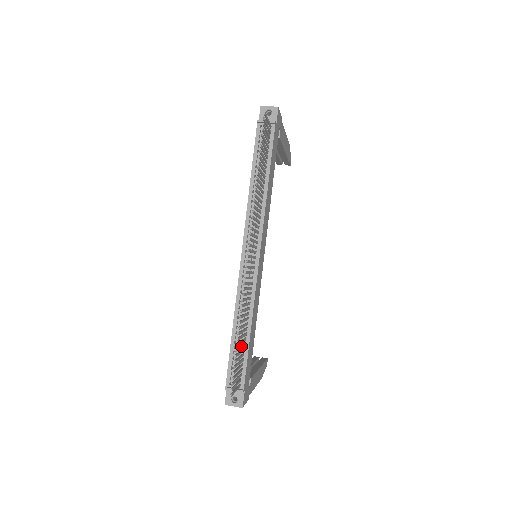
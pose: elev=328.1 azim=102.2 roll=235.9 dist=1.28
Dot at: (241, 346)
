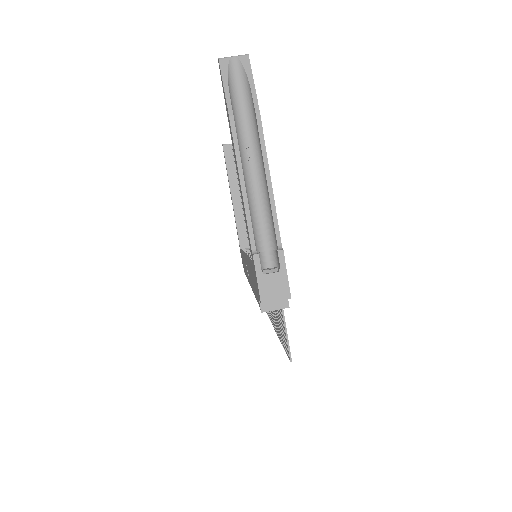
Dot at: occluded
